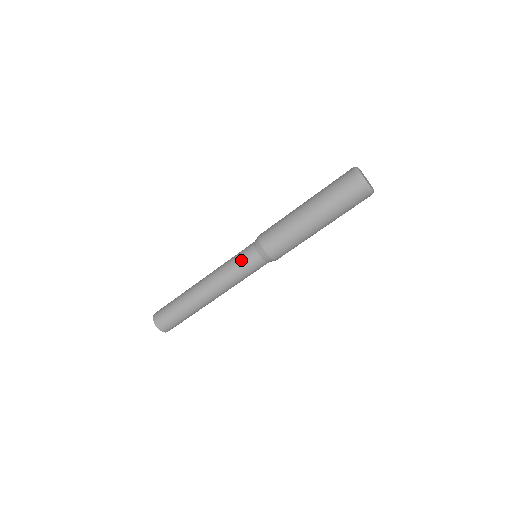
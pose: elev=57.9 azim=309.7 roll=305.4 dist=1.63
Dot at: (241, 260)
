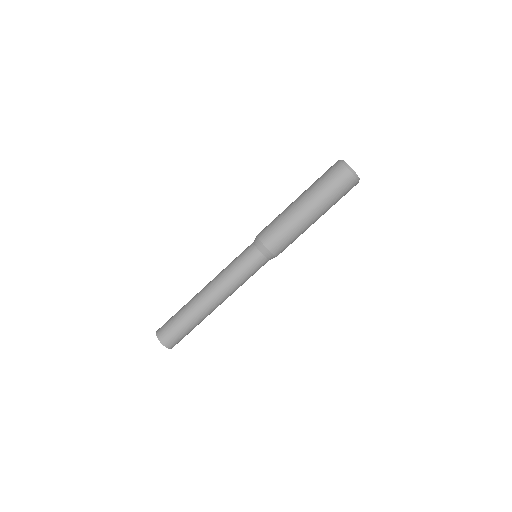
Dot at: (244, 262)
